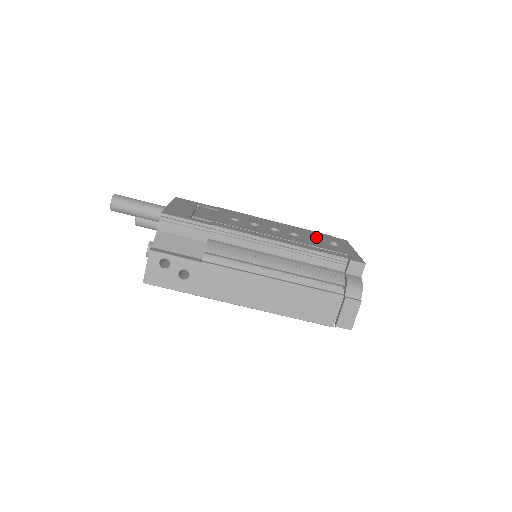
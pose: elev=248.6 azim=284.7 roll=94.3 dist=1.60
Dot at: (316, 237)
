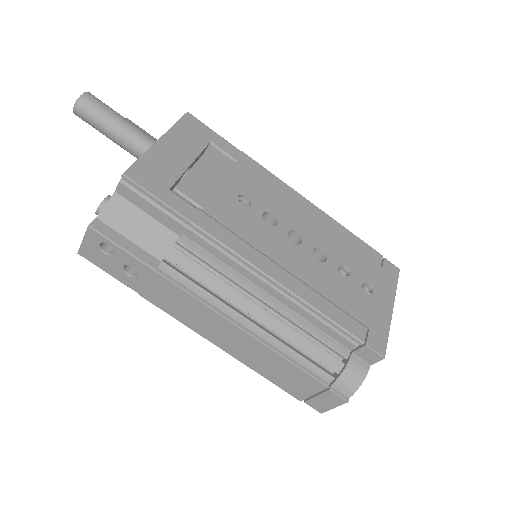
Dot at: (349, 269)
